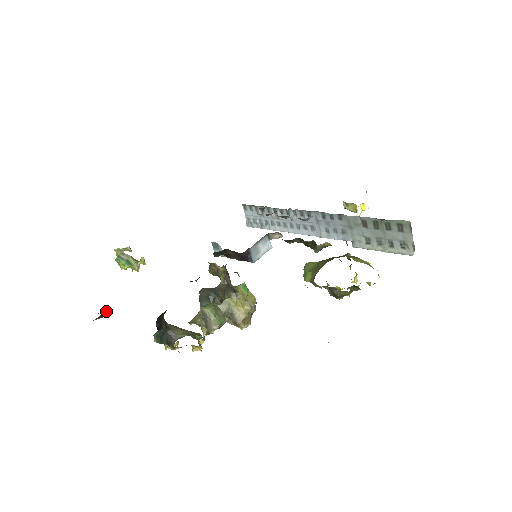
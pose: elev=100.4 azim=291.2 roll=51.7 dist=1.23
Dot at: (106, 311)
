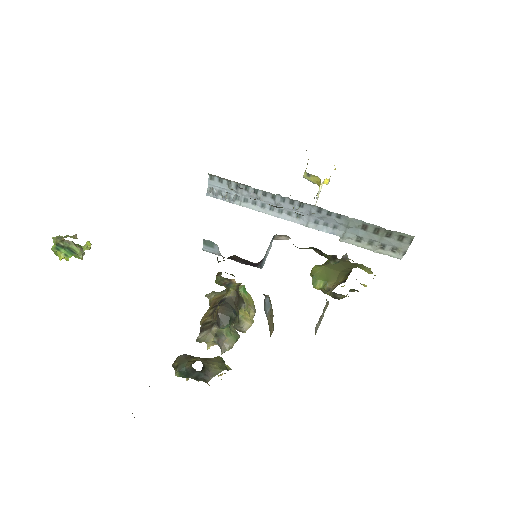
Dot at: occluded
